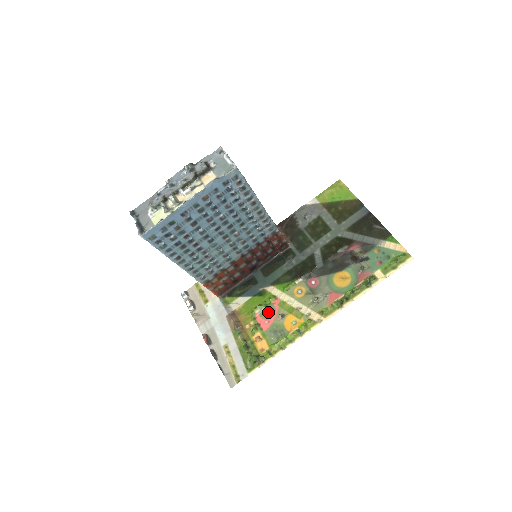
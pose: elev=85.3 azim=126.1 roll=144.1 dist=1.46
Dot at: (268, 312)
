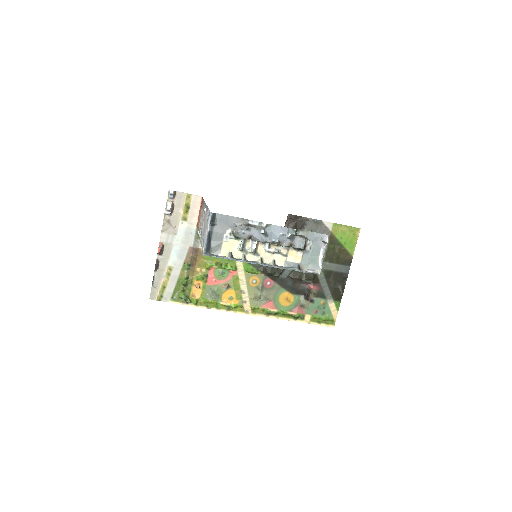
Dot at: (222, 275)
